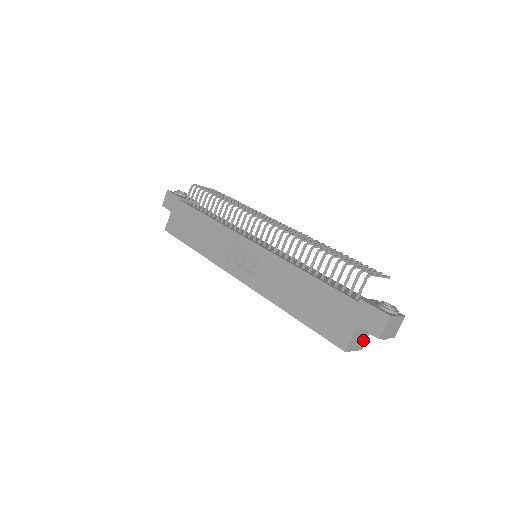
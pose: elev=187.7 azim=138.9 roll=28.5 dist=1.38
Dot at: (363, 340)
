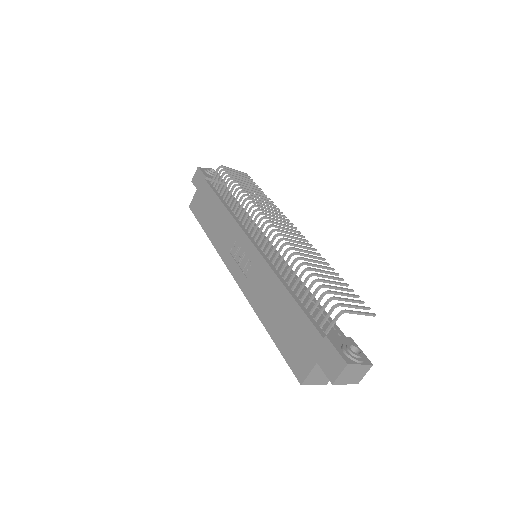
Dot at: occluded
